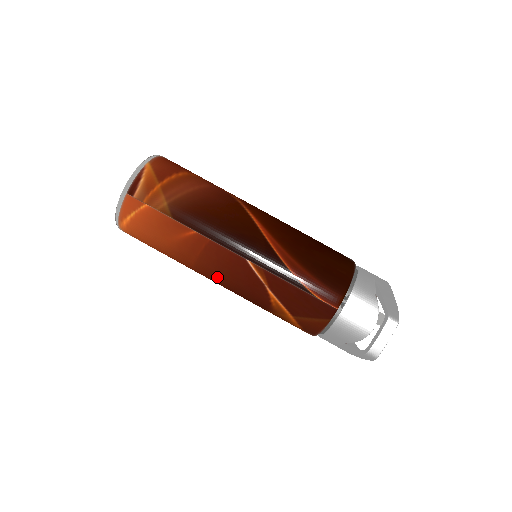
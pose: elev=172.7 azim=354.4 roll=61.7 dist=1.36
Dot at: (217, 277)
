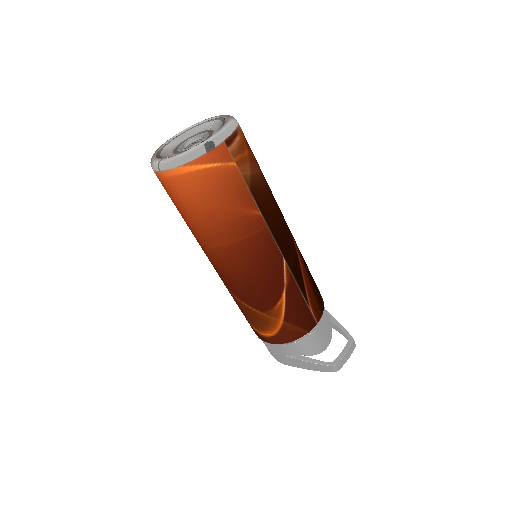
Dot at: (246, 264)
